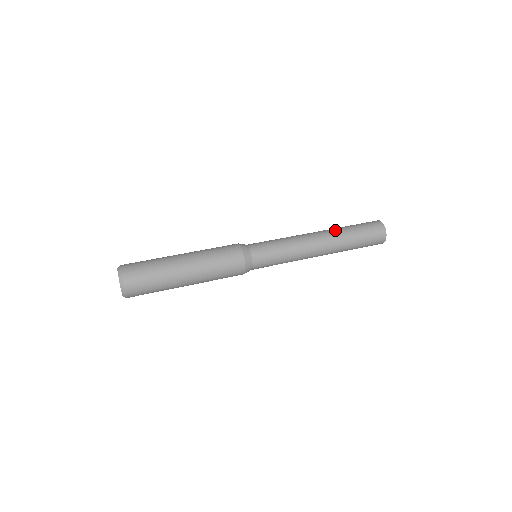
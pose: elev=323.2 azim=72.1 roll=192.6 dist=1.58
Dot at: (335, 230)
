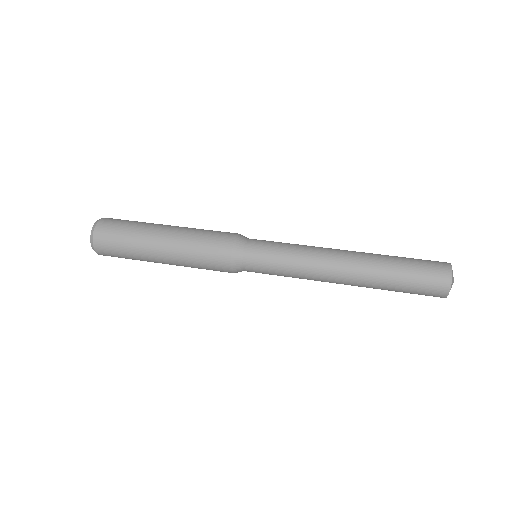
Dot at: (372, 253)
